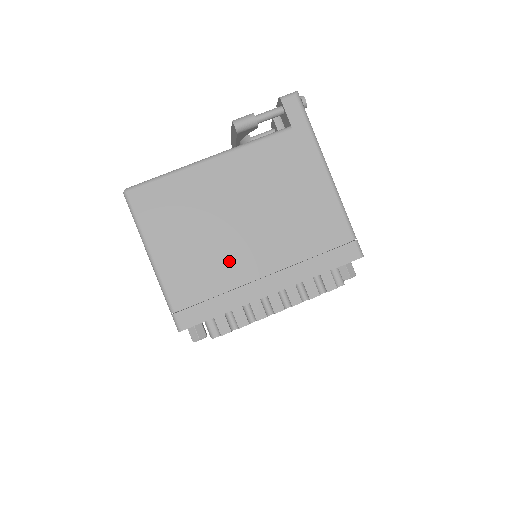
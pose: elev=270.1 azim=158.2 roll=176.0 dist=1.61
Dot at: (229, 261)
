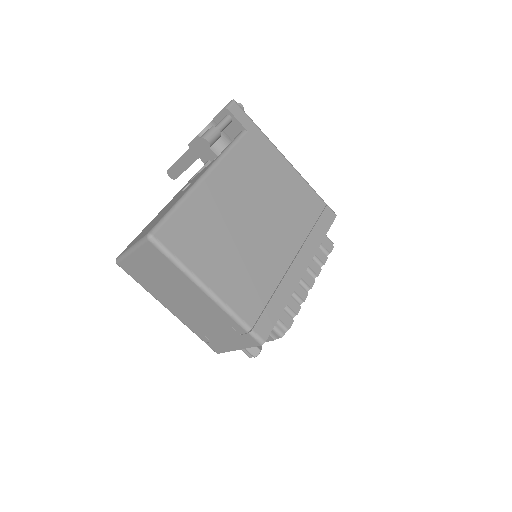
Dot at: (265, 260)
